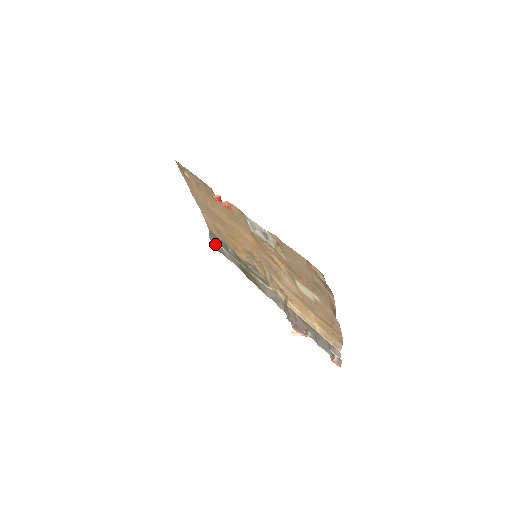
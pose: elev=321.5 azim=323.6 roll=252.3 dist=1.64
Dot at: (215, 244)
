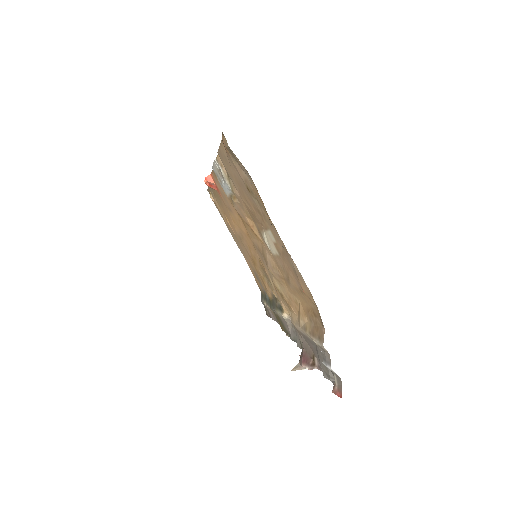
Dot at: (265, 307)
